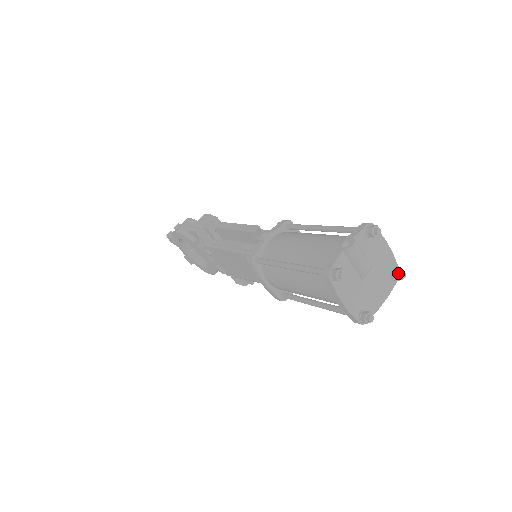
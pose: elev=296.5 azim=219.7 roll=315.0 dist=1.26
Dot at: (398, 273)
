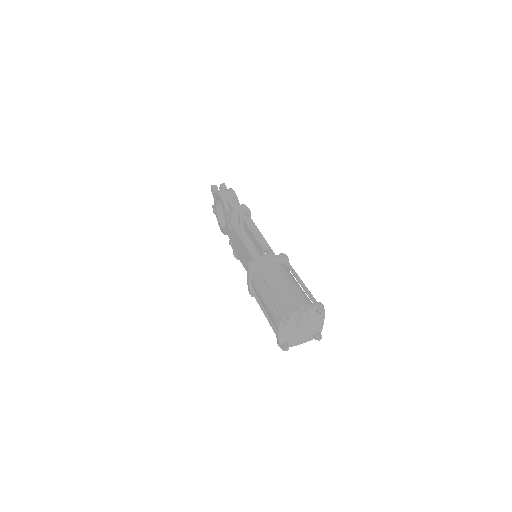
Dot at: (318, 336)
